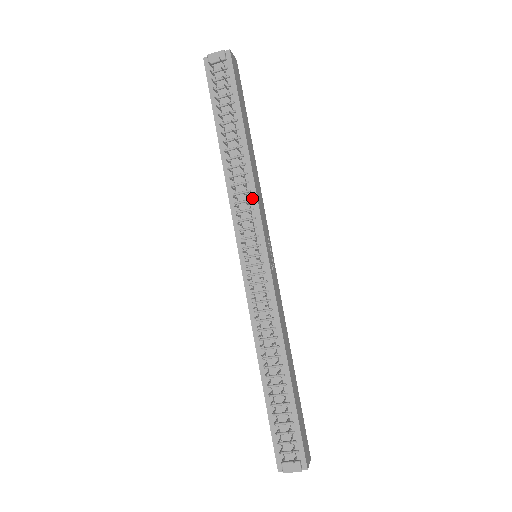
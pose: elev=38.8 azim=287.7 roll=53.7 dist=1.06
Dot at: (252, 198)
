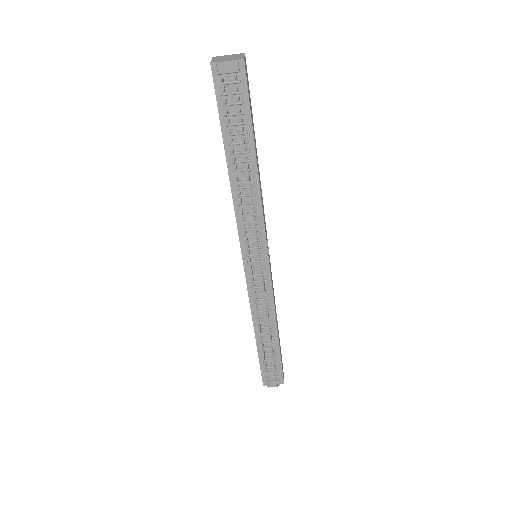
Dot at: (258, 216)
